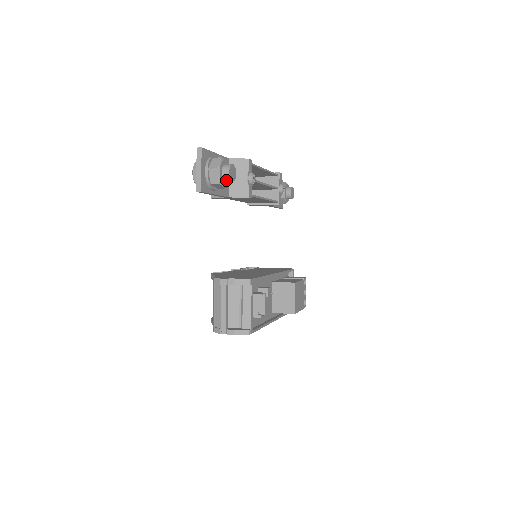
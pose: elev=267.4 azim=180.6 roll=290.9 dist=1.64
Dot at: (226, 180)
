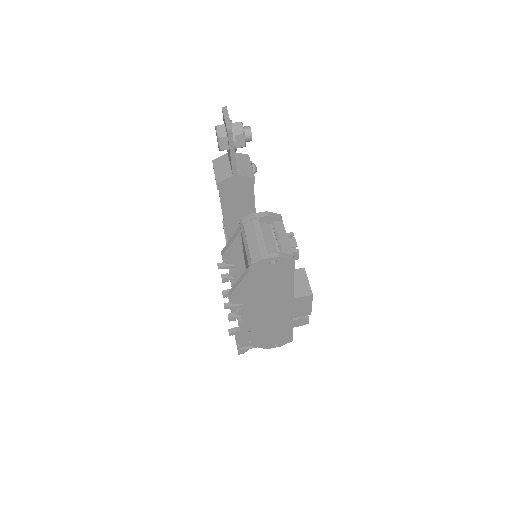
Dot at: (247, 136)
